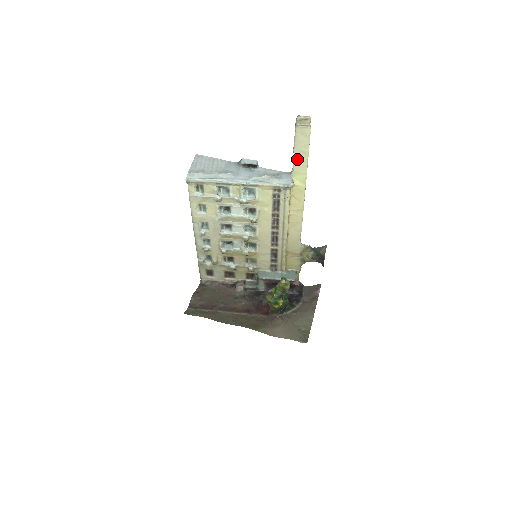
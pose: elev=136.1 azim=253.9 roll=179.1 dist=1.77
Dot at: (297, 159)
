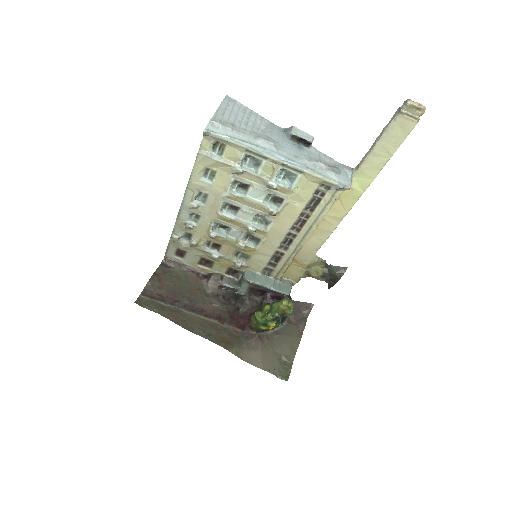
Dot at: (373, 156)
